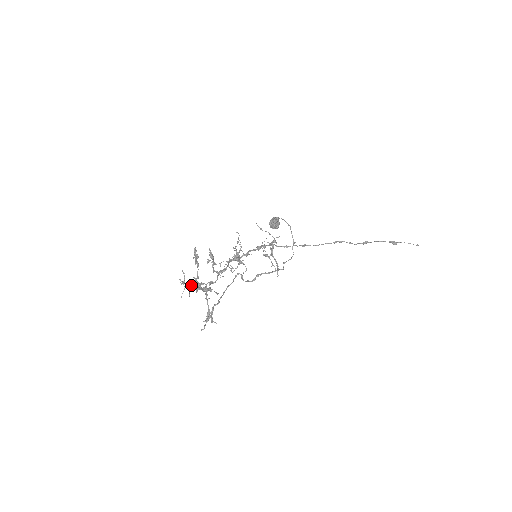
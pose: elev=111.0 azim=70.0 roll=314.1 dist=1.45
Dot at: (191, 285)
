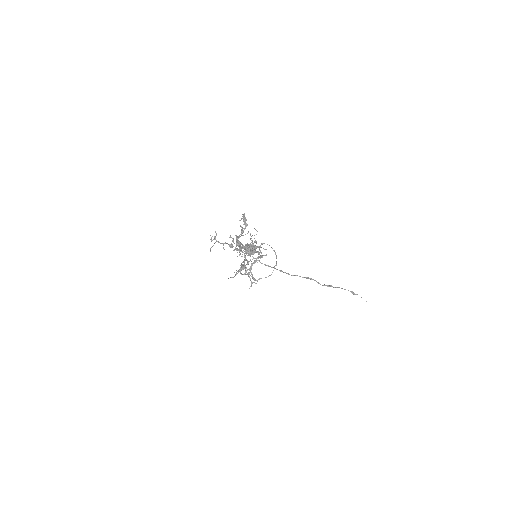
Dot at: occluded
